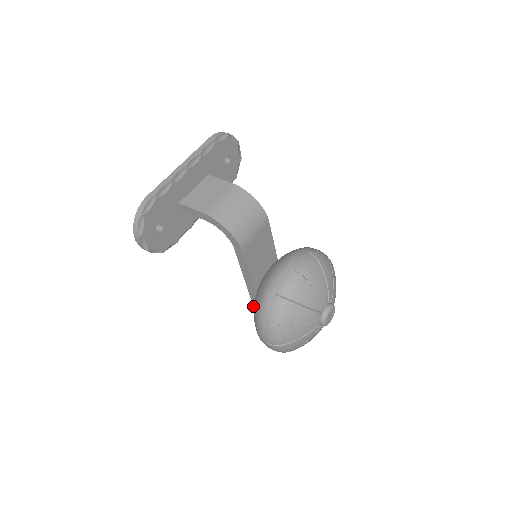
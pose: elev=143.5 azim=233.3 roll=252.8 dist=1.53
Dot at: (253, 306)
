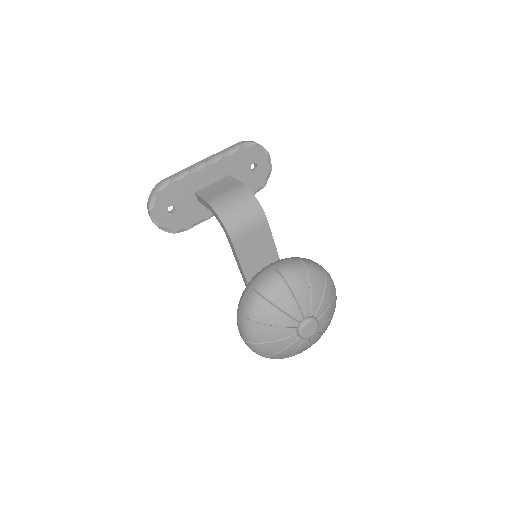
Dot at: occluded
